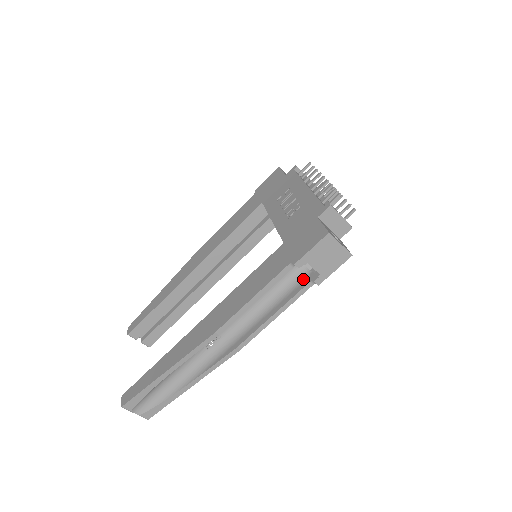
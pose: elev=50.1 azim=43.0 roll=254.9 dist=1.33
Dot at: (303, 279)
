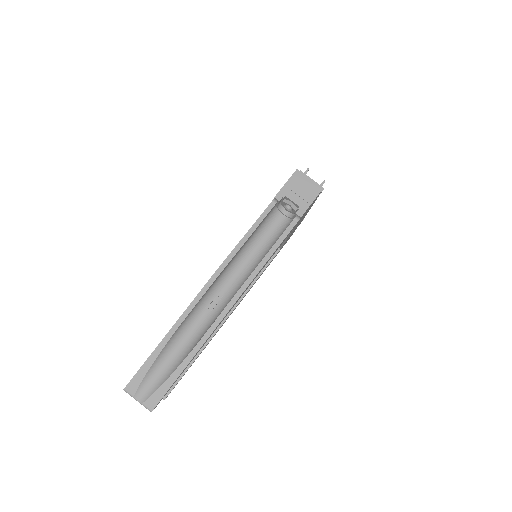
Dot at: (289, 224)
